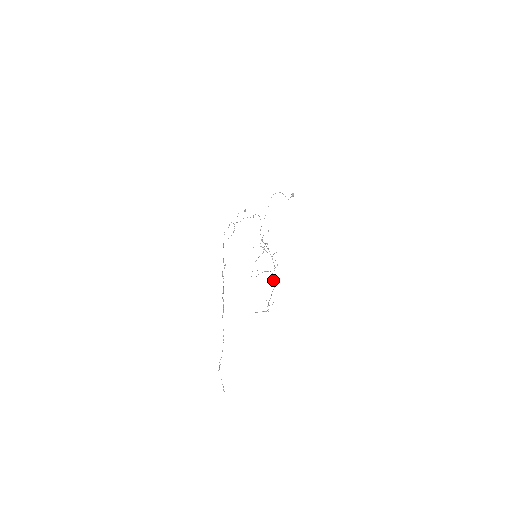
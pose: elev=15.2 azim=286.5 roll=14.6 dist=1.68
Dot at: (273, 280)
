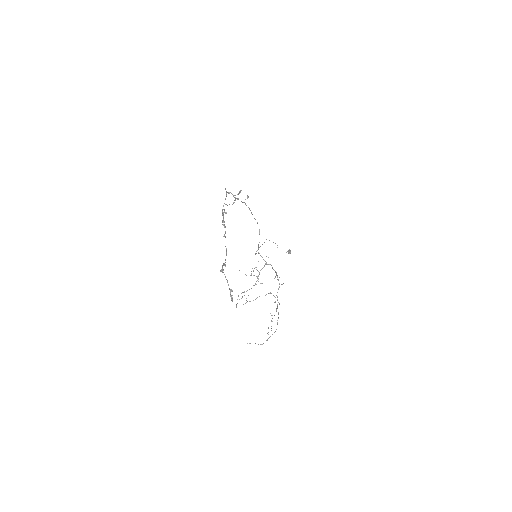
Dot at: occluded
